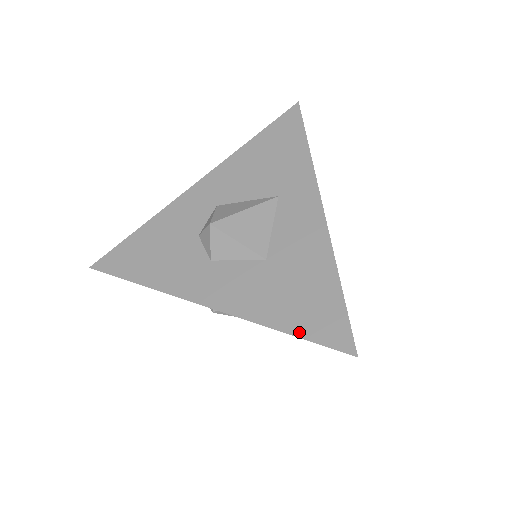
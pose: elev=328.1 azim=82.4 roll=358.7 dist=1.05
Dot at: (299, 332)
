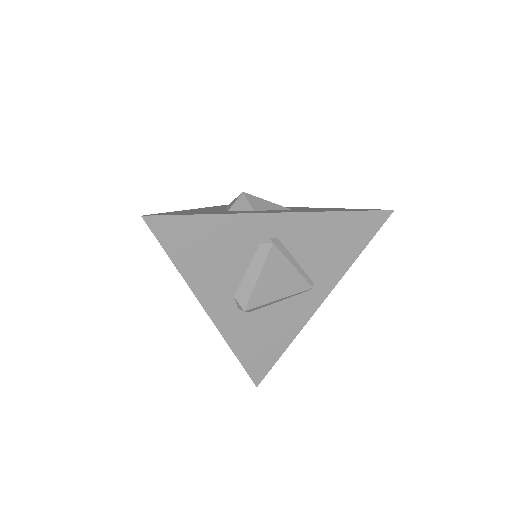
Dot at: (353, 210)
